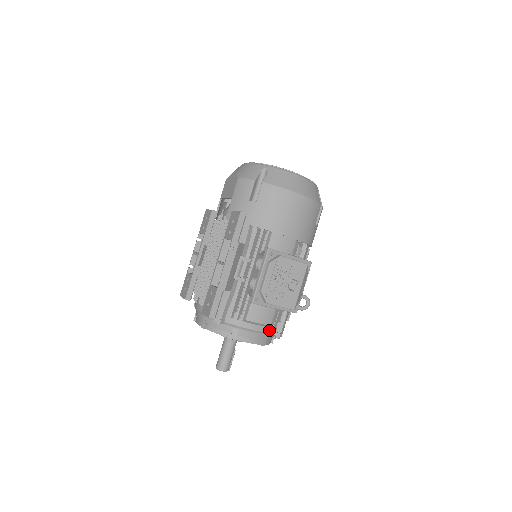
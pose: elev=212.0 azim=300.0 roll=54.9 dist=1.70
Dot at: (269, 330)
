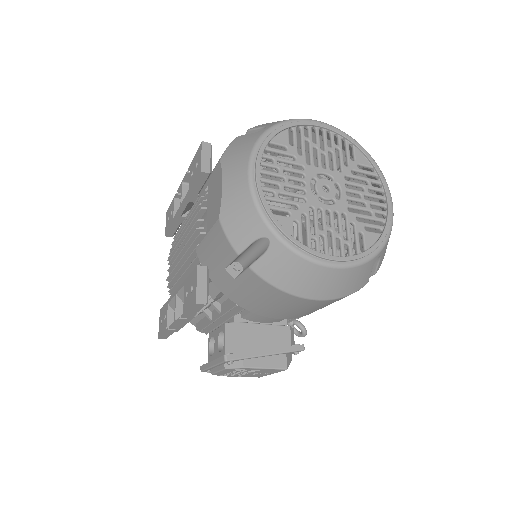
Dot at: occluded
